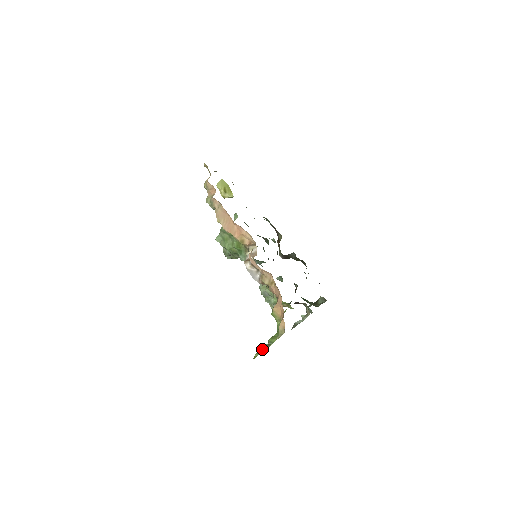
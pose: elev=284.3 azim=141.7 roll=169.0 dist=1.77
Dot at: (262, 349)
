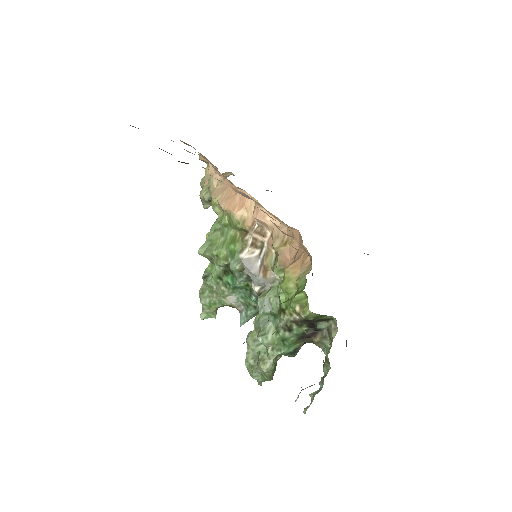
Dot at: occluded
